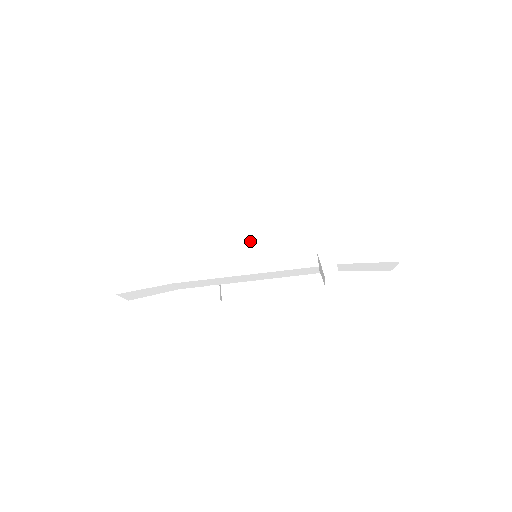
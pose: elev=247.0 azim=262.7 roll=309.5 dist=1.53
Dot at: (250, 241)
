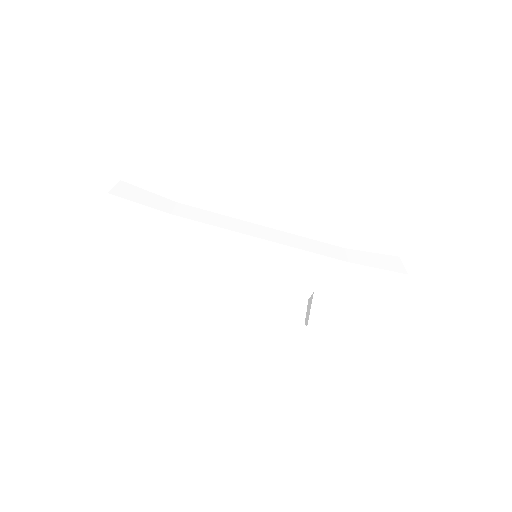
Dot at: (254, 260)
